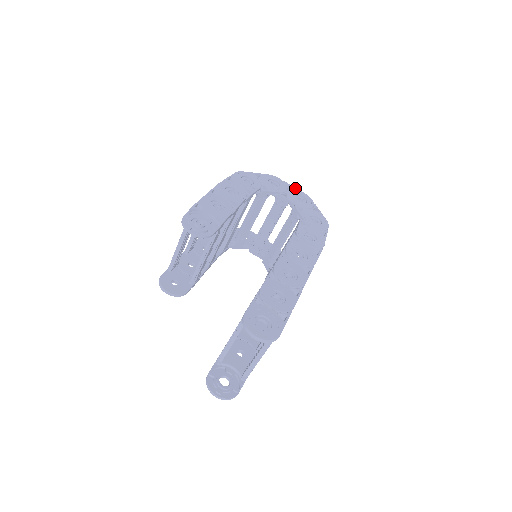
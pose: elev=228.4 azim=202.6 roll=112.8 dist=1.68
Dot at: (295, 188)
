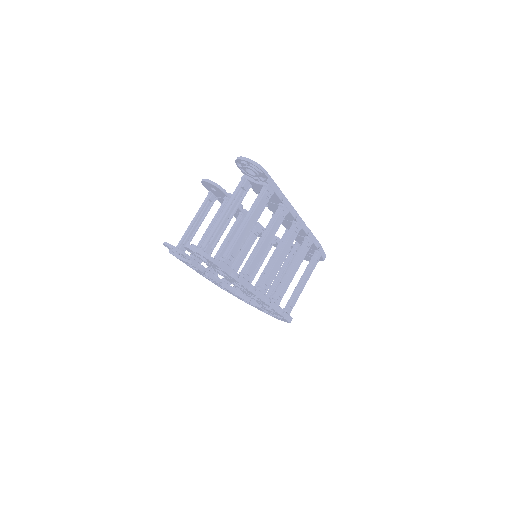
Dot at: occluded
